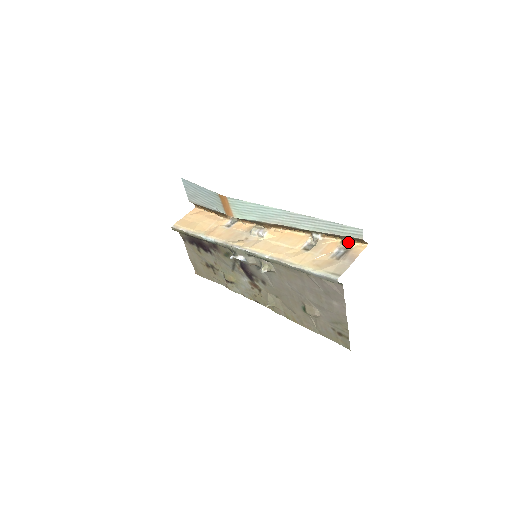
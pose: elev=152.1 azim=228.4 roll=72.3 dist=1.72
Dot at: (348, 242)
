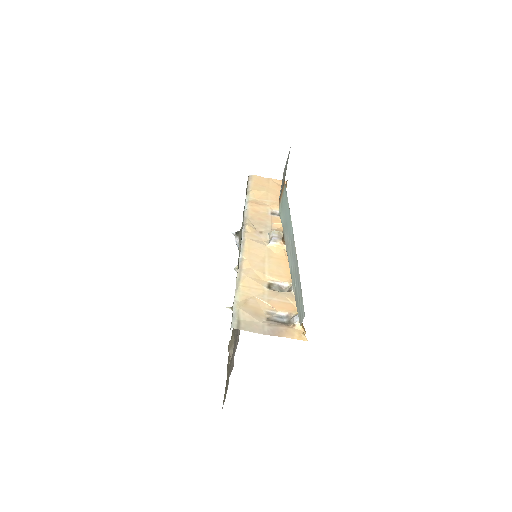
Dot at: (297, 318)
